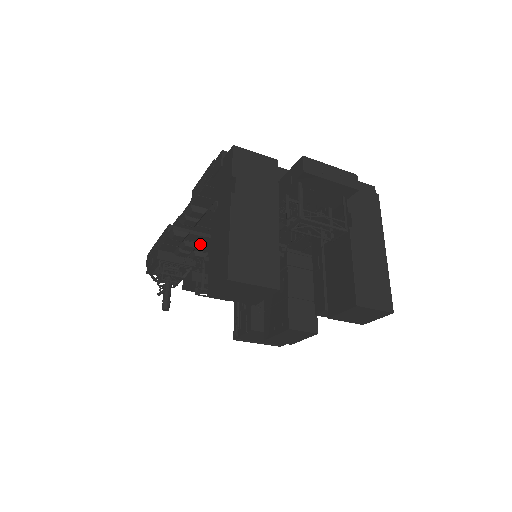
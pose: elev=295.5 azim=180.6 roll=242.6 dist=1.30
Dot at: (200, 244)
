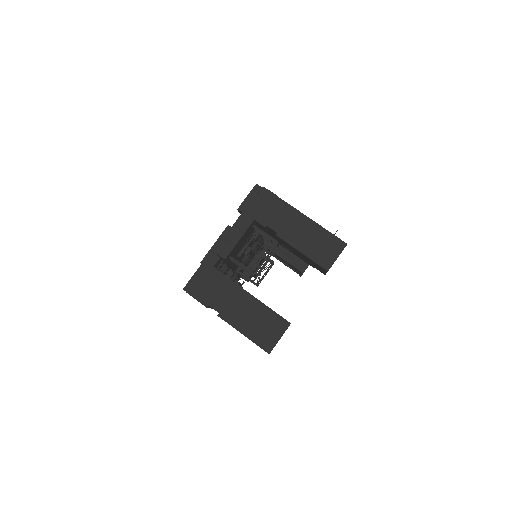
Dot at: occluded
